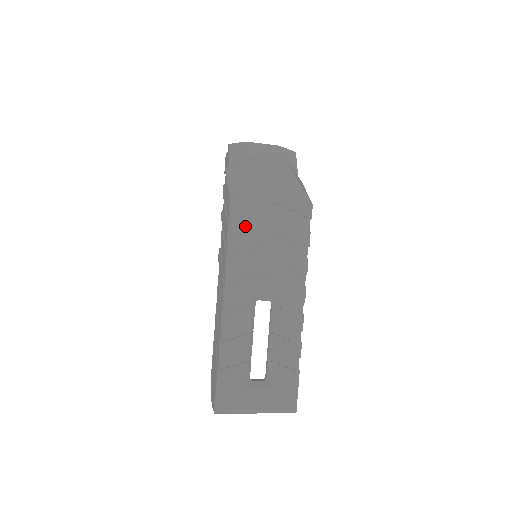
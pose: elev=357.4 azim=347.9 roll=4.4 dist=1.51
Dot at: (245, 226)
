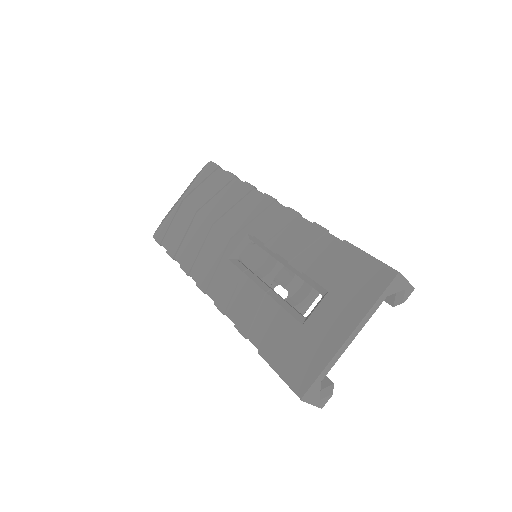
Dot at: (177, 235)
